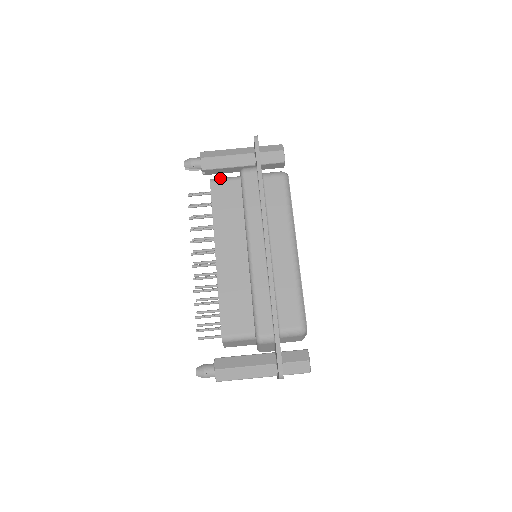
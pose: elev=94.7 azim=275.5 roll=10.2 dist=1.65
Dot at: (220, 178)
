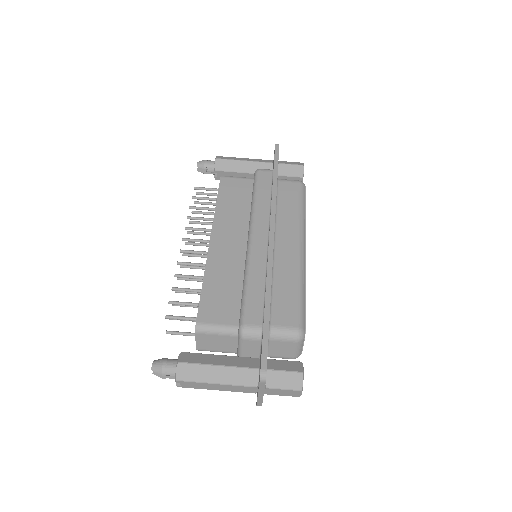
Dot at: (232, 176)
